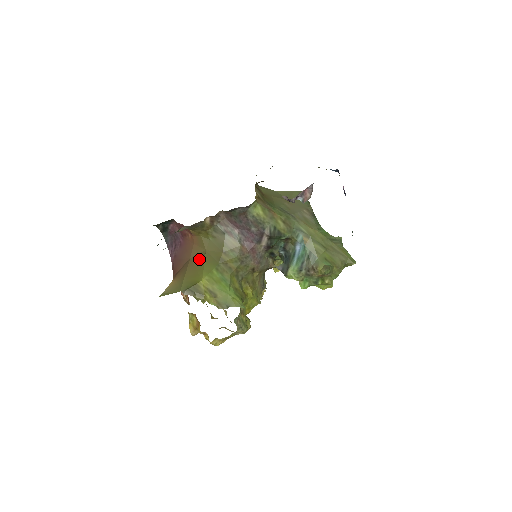
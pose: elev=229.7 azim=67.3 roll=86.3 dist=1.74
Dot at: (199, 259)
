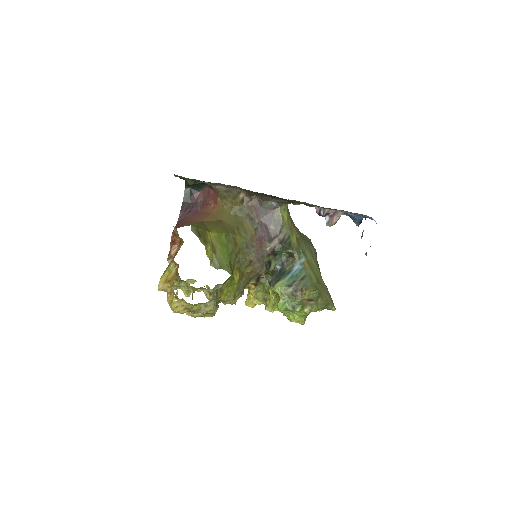
Dot at: (213, 223)
